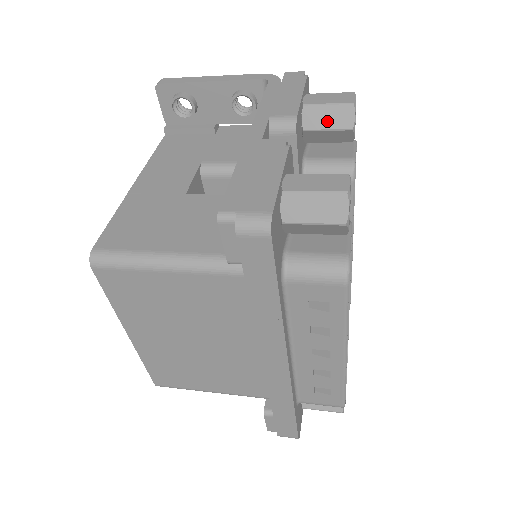
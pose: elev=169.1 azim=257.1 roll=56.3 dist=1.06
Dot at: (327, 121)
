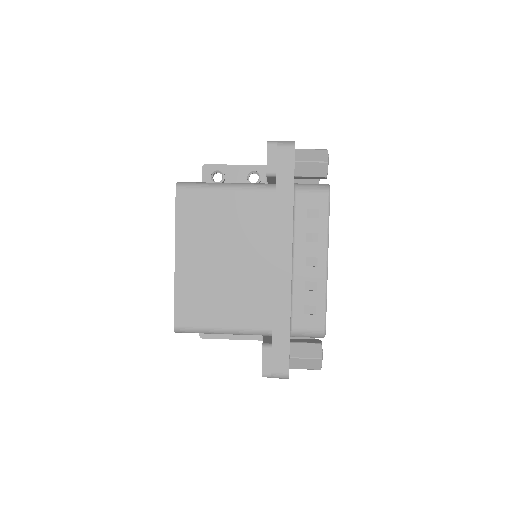
Dot at: occluded
